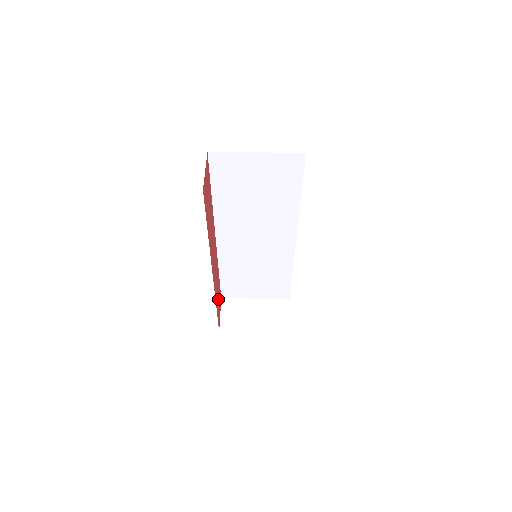
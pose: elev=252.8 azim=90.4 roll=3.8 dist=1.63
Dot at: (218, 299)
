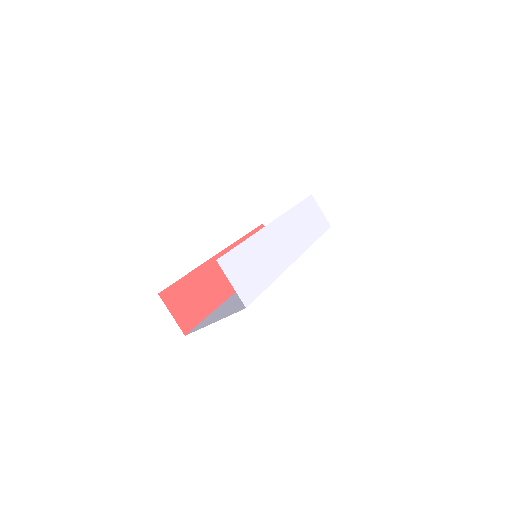
Dot at: occluded
